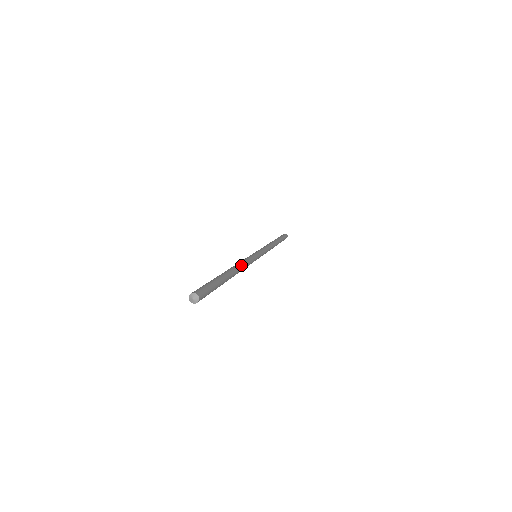
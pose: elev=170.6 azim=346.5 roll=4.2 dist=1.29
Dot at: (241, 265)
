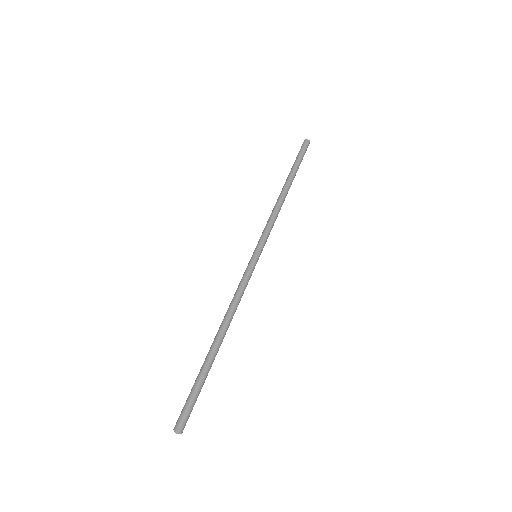
Dot at: (230, 312)
